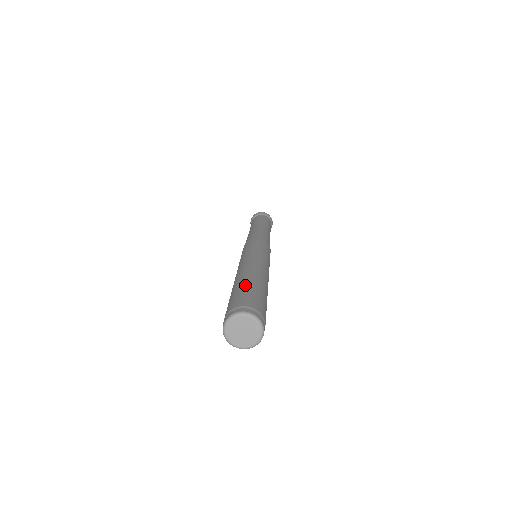
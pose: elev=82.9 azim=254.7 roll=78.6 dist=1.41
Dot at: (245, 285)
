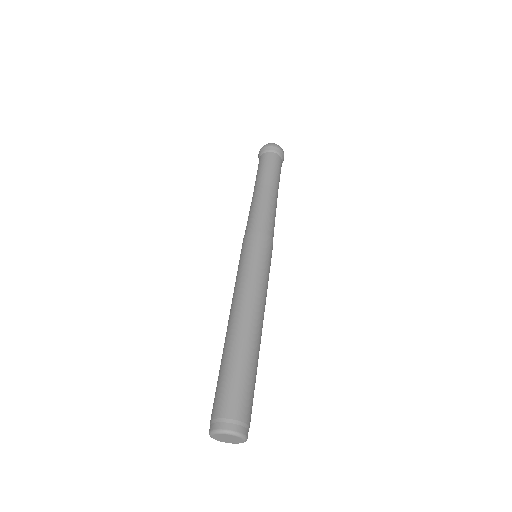
Dot at: (238, 368)
